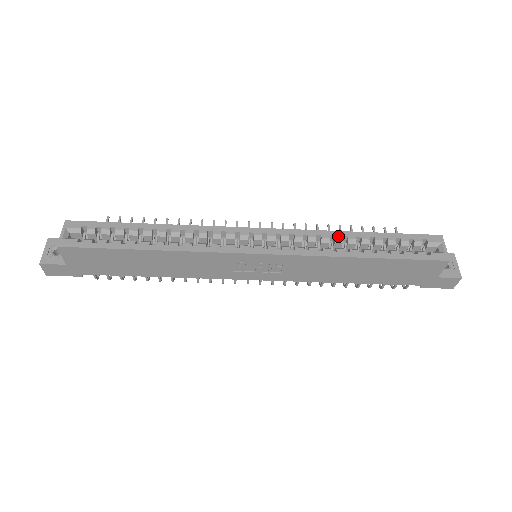
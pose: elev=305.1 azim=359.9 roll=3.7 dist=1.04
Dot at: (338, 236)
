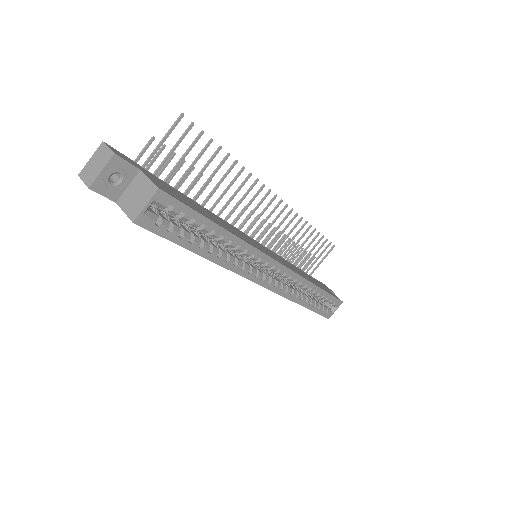
Dot at: (308, 287)
